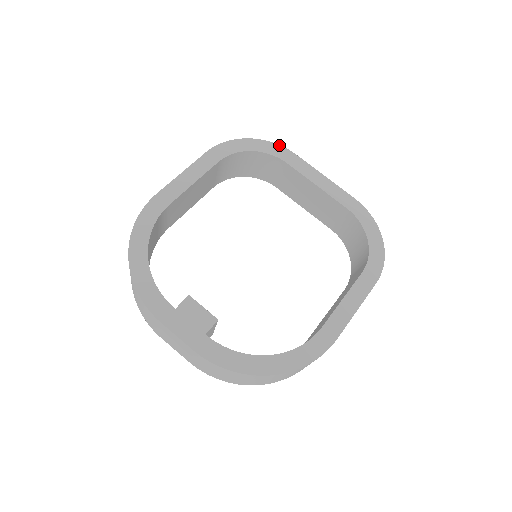
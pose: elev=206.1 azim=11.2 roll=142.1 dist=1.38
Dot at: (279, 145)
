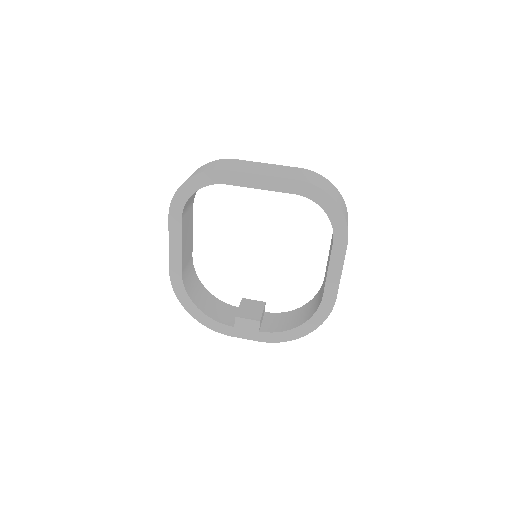
Dot at: (208, 171)
